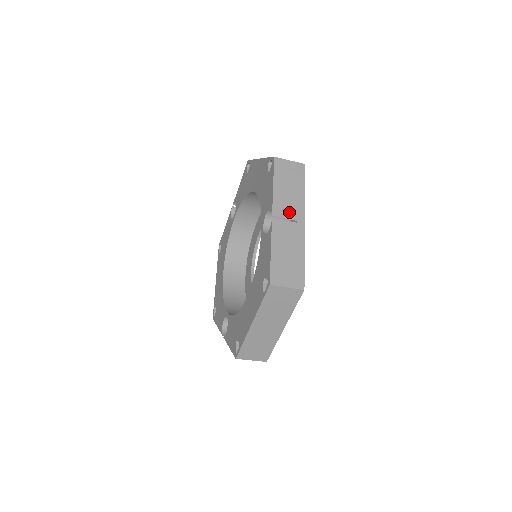
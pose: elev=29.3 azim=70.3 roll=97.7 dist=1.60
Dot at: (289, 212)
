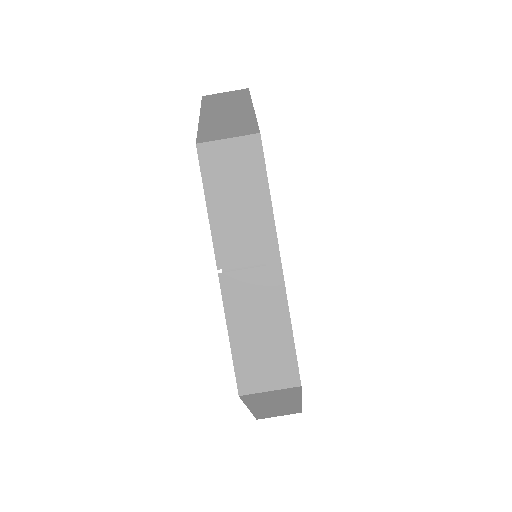
Dot at: occluded
